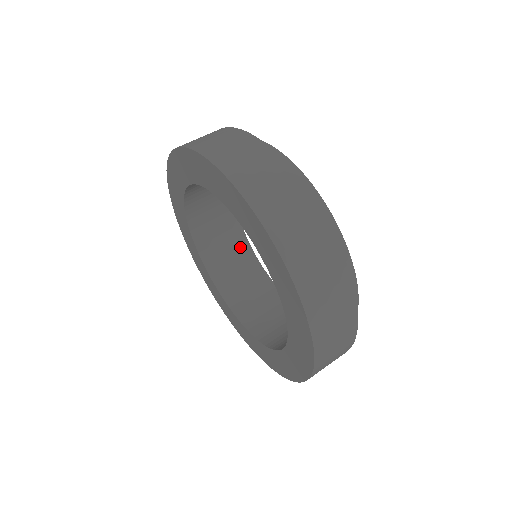
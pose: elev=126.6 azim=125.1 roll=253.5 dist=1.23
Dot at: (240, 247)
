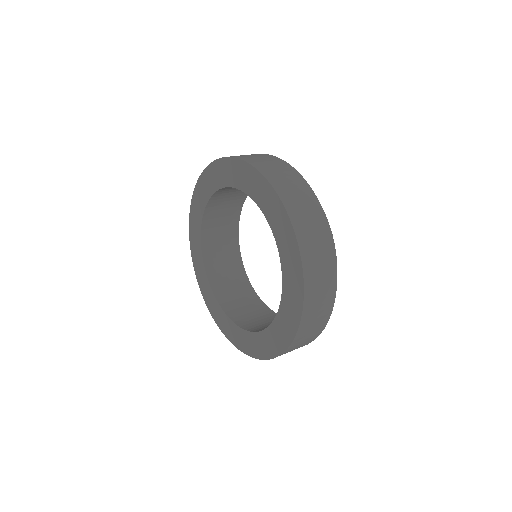
Dot at: (231, 231)
